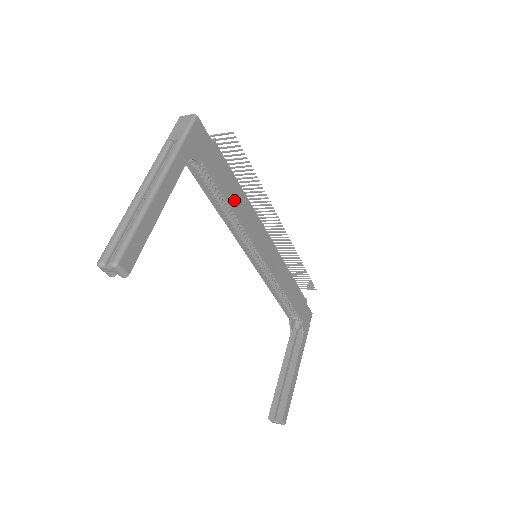
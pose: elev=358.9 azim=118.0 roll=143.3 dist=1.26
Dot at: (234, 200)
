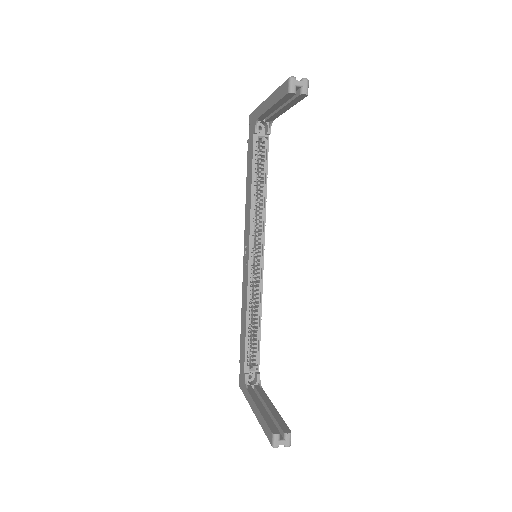
Dot at: occluded
